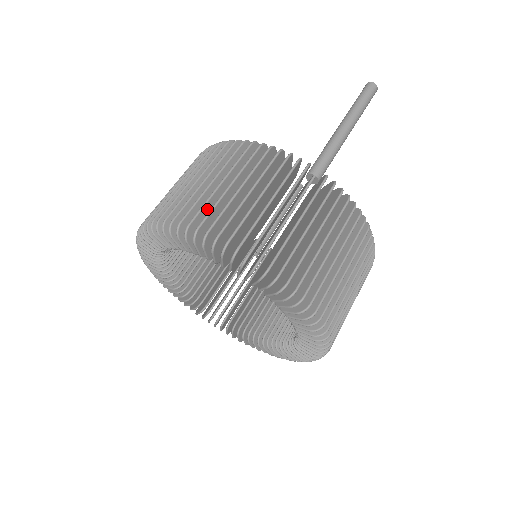
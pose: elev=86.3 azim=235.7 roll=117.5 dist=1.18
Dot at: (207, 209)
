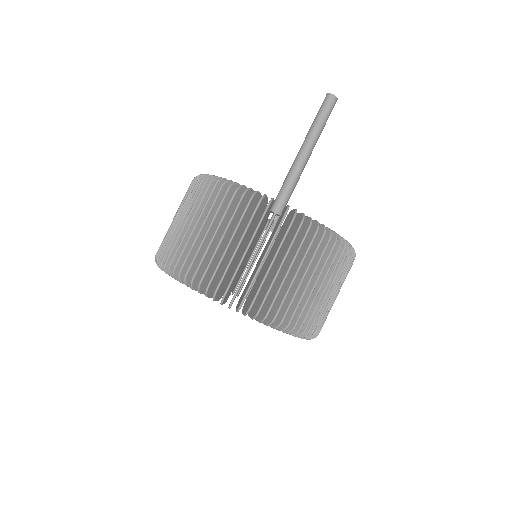
Dot at: (193, 253)
